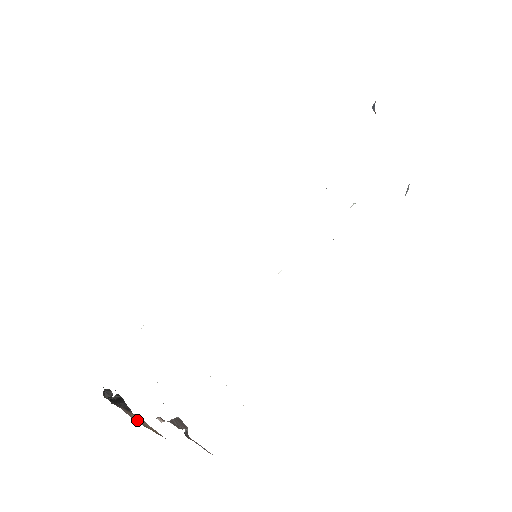
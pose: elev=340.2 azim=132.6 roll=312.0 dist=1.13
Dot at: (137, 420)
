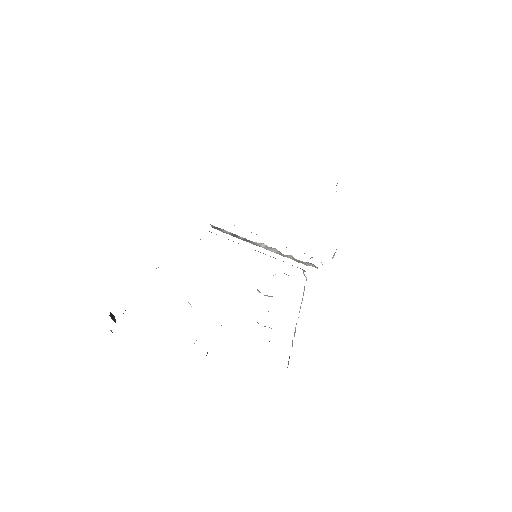
Dot at: occluded
